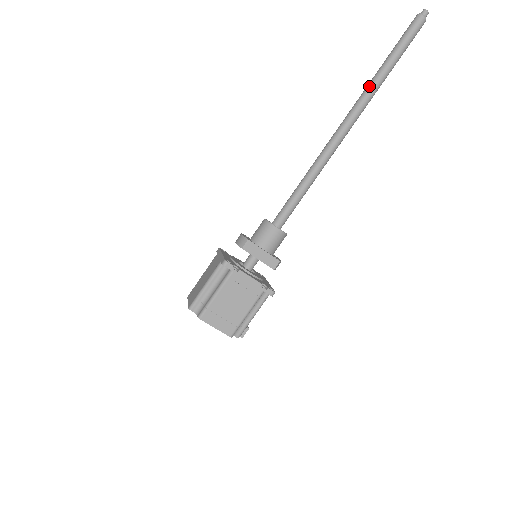
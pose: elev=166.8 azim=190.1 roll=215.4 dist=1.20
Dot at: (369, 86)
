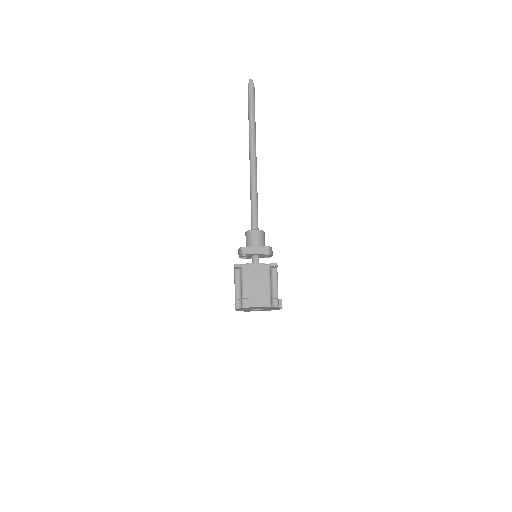
Dot at: (249, 130)
